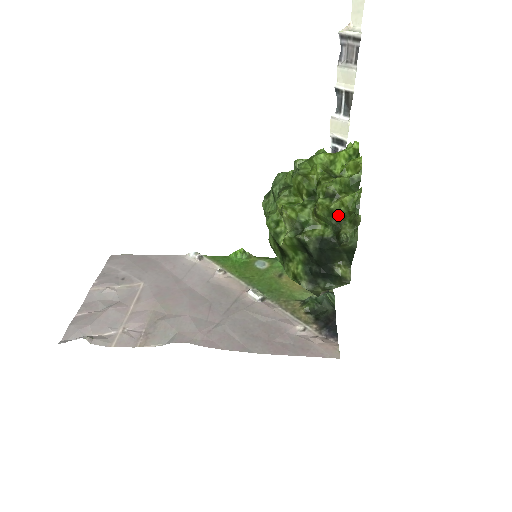
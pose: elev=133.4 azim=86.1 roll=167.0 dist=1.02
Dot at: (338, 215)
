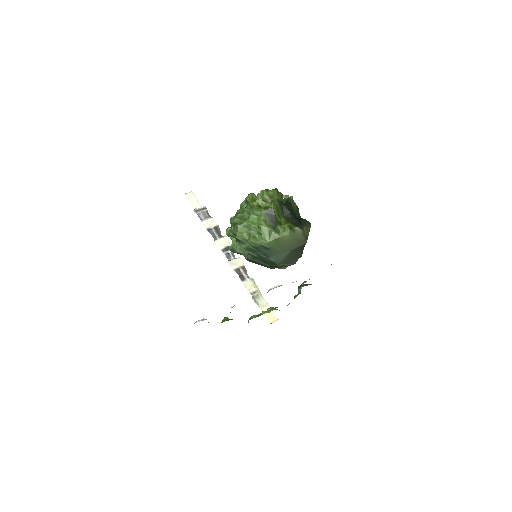
Dot at: (280, 196)
